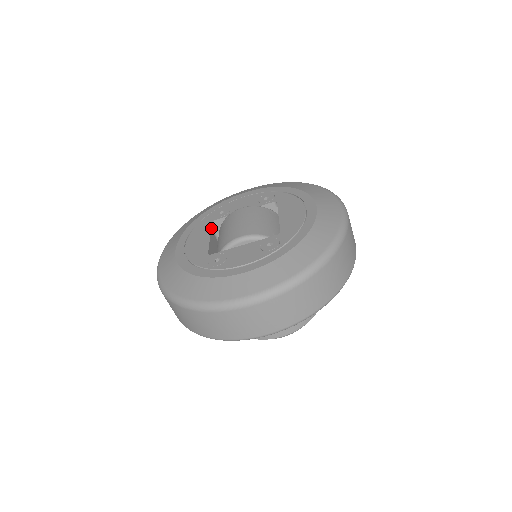
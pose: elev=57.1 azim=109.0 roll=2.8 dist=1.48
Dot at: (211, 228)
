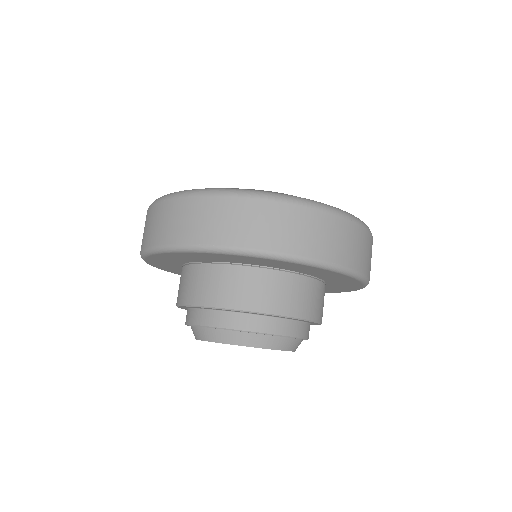
Dot at: occluded
